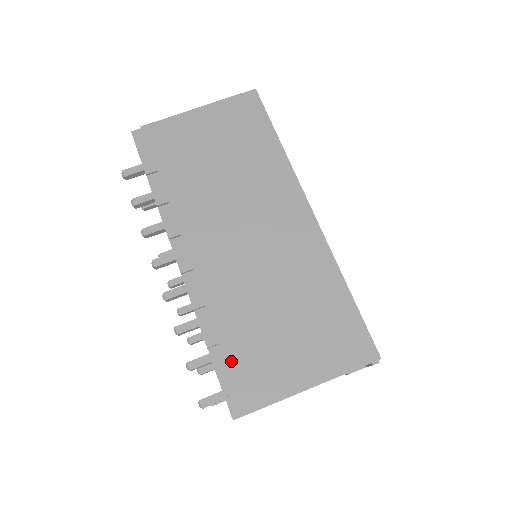
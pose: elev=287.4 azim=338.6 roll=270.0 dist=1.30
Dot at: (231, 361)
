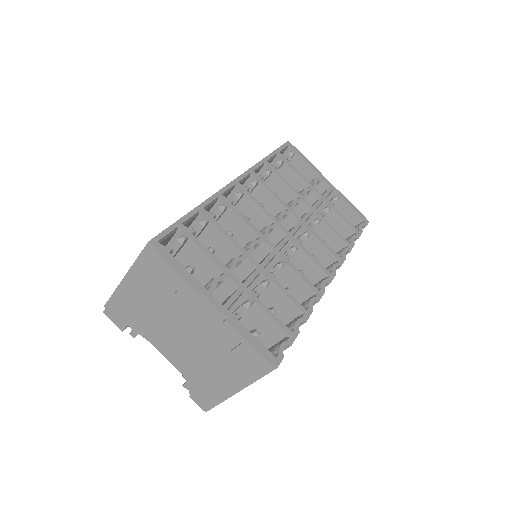
Dot at: occluded
